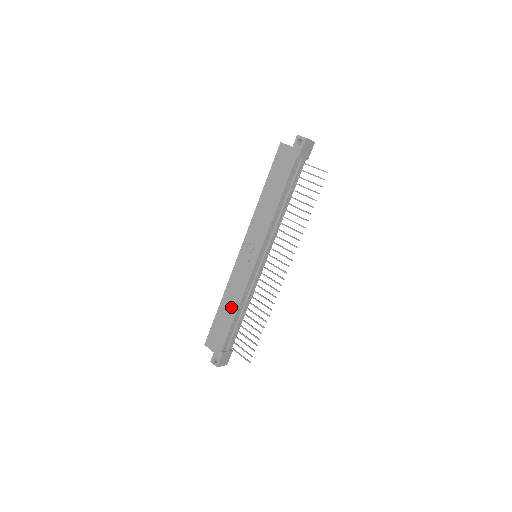
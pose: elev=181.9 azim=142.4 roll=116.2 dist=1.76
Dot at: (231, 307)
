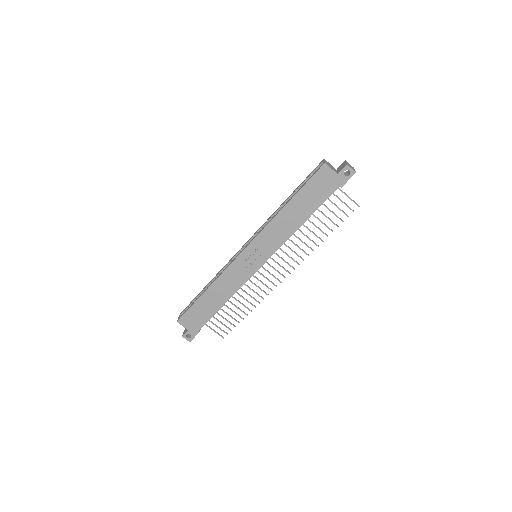
Dot at: (219, 298)
